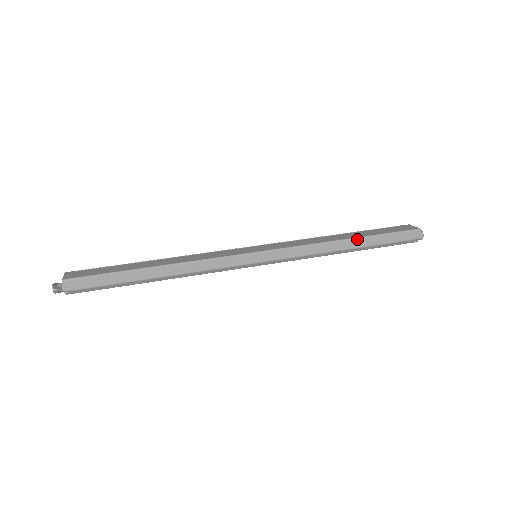
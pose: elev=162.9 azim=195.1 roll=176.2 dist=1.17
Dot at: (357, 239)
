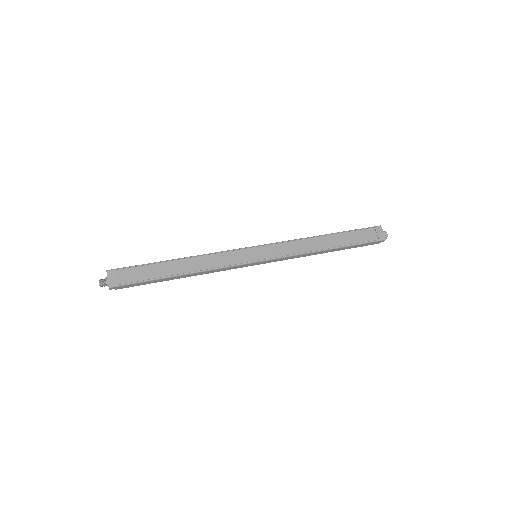
Dot at: (336, 249)
